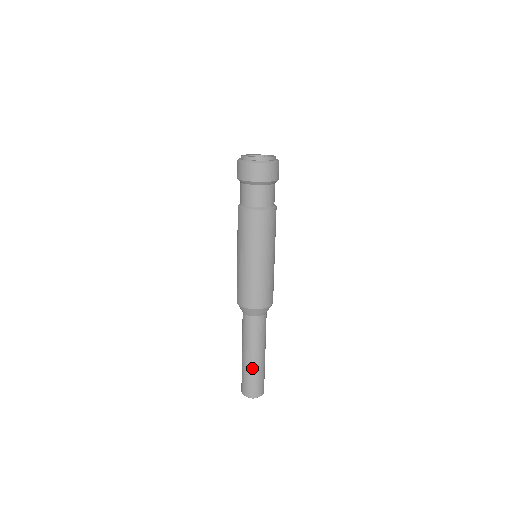
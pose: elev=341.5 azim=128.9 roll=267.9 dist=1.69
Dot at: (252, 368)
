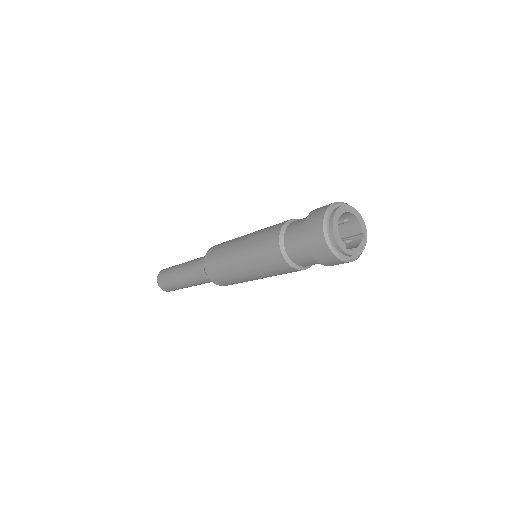
Dot at: (174, 279)
